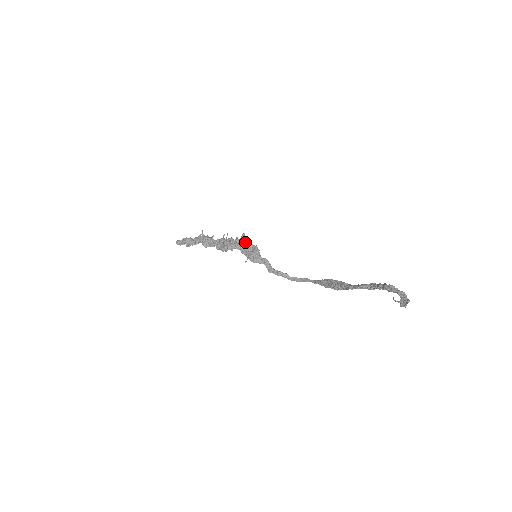
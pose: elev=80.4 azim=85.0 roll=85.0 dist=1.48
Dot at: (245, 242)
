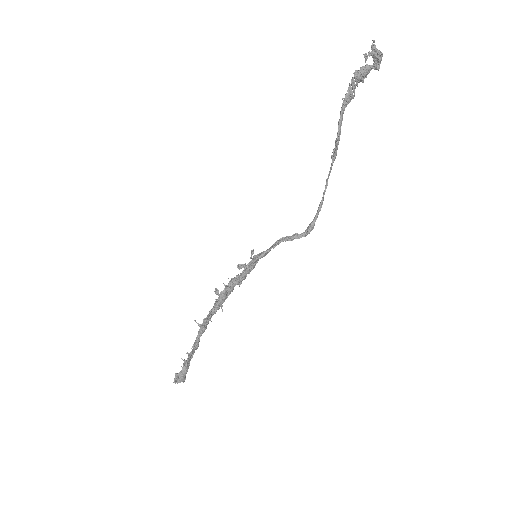
Dot at: (240, 267)
